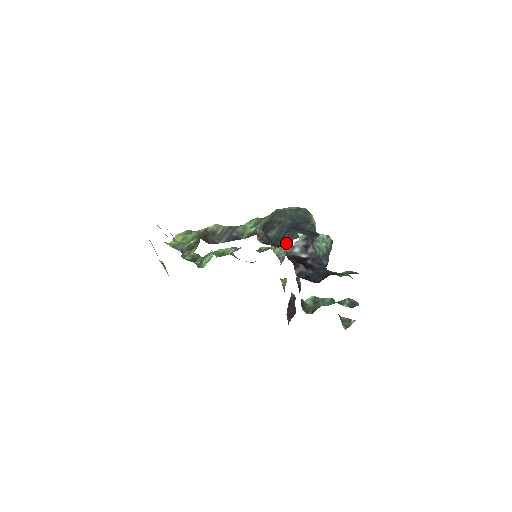
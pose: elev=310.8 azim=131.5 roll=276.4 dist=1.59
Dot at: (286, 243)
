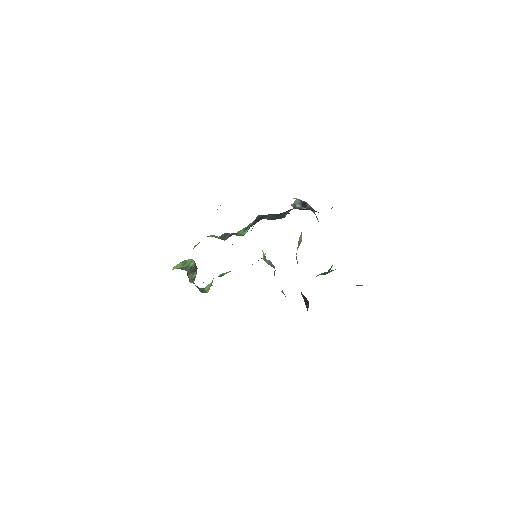
Dot at: (283, 217)
